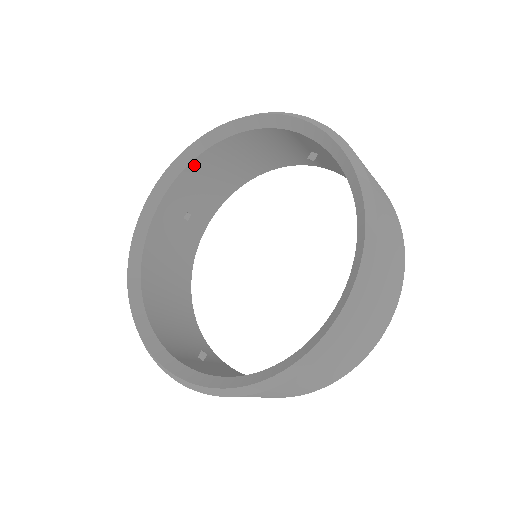
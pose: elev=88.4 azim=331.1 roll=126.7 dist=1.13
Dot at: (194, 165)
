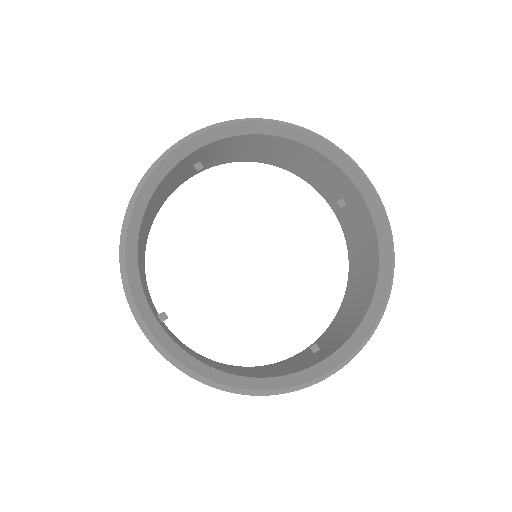
Dot at: (249, 136)
